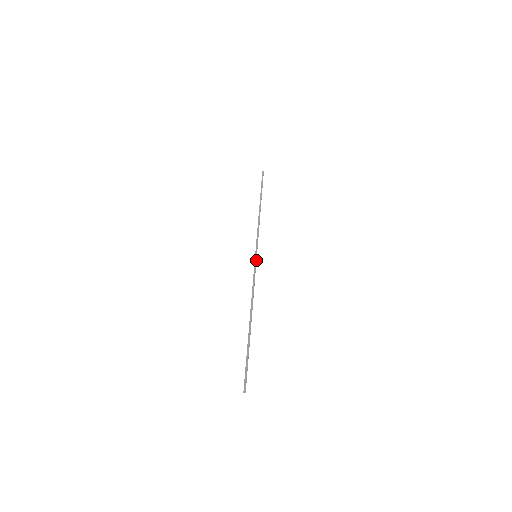
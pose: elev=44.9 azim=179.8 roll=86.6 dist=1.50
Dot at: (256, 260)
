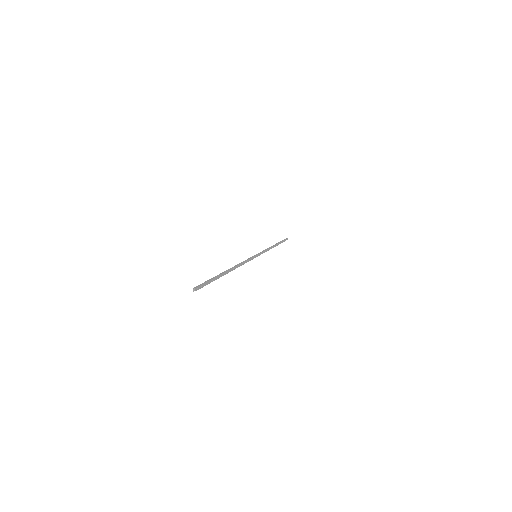
Dot at: (255, 256)
